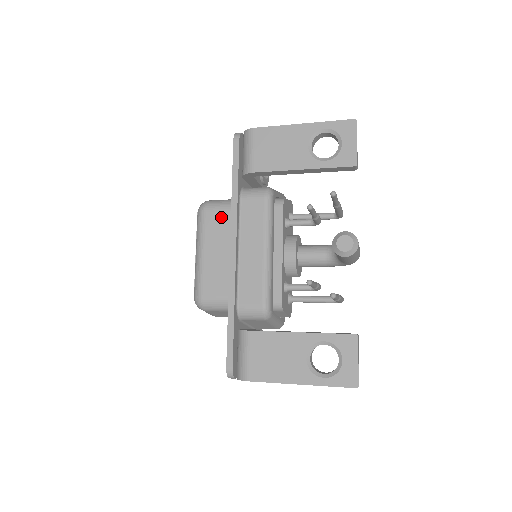
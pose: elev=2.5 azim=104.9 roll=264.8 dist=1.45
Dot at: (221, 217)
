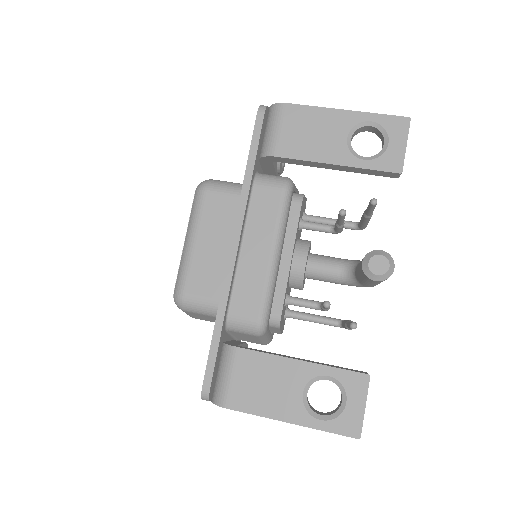
Dot at: (224, 202)
